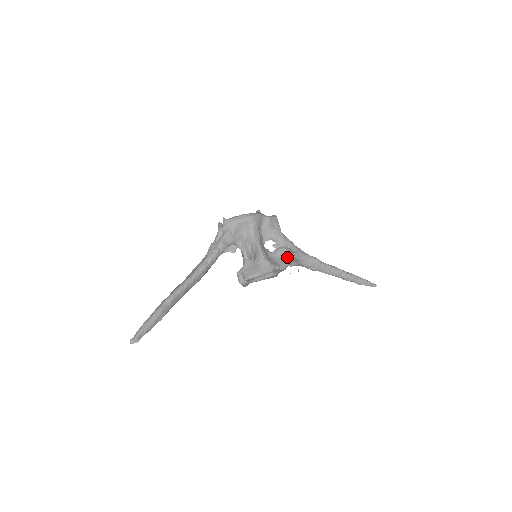
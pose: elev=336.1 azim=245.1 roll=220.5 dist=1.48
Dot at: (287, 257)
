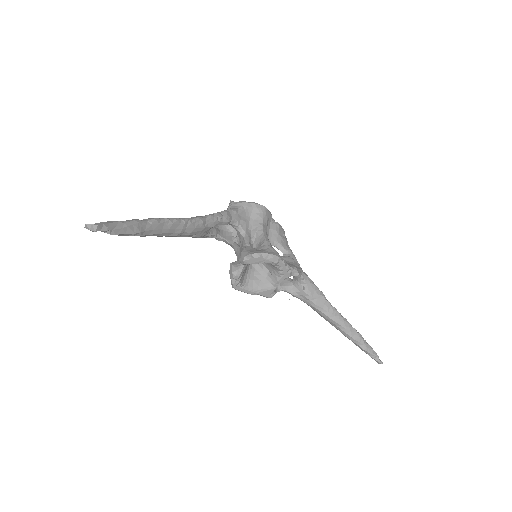
Dot at: (294, 264)
